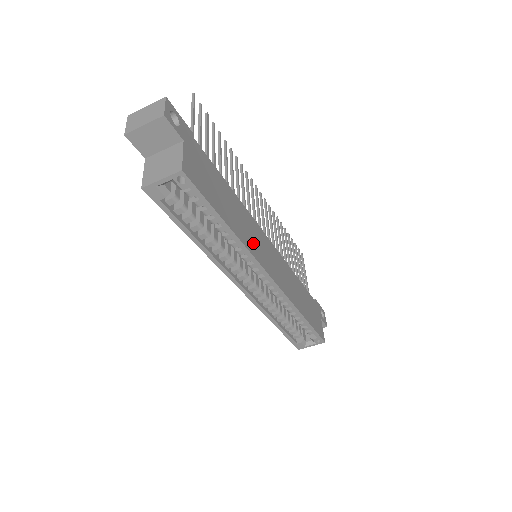
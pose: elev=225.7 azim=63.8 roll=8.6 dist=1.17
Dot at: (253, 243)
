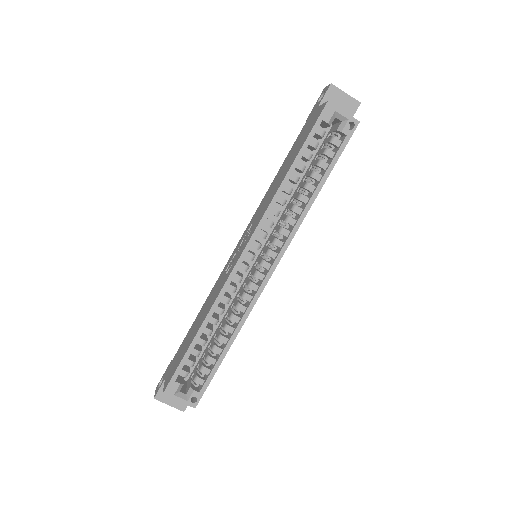
Dot at: occluded
